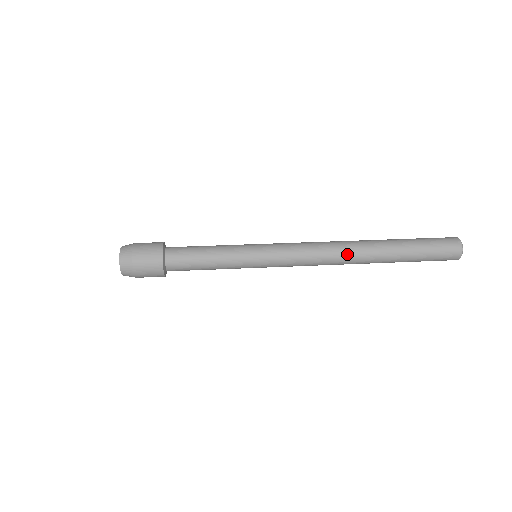
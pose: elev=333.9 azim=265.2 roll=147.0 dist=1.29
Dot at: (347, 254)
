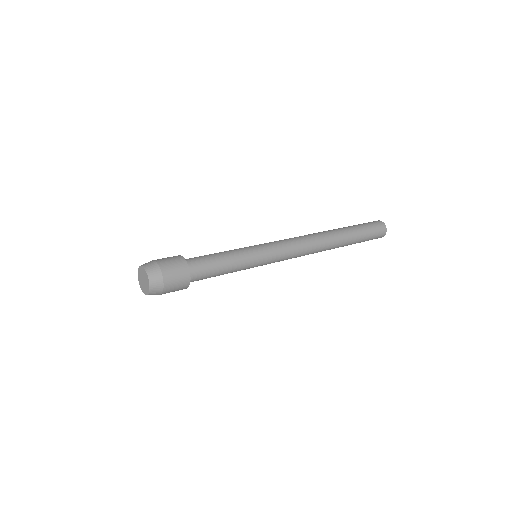
Dot at: (321, 249)
